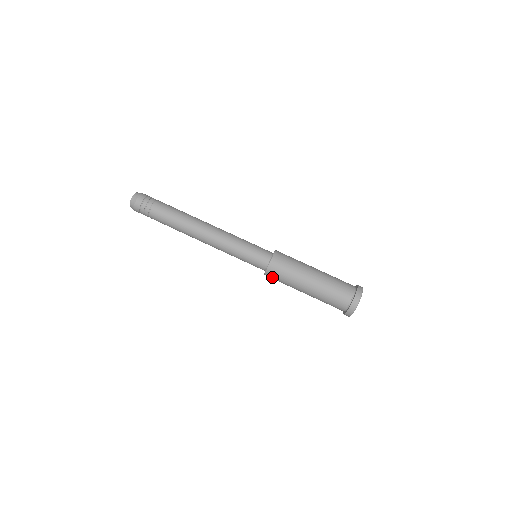
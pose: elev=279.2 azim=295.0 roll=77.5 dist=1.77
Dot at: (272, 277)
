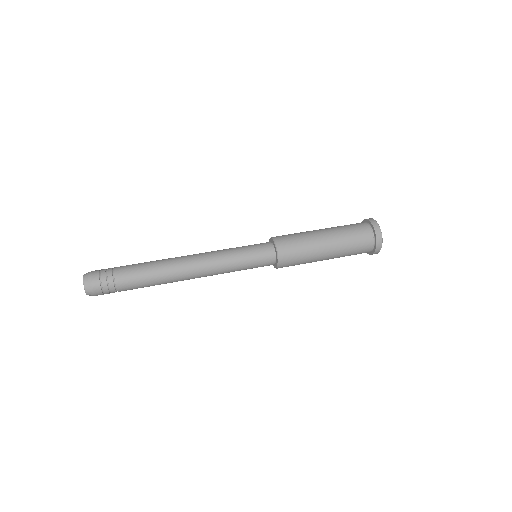
Dot at: (287, 255)
